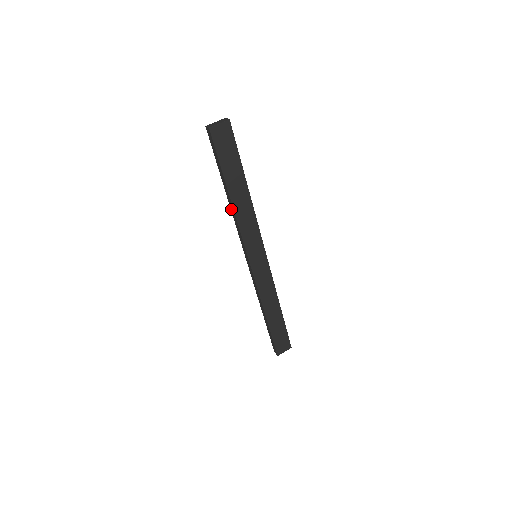
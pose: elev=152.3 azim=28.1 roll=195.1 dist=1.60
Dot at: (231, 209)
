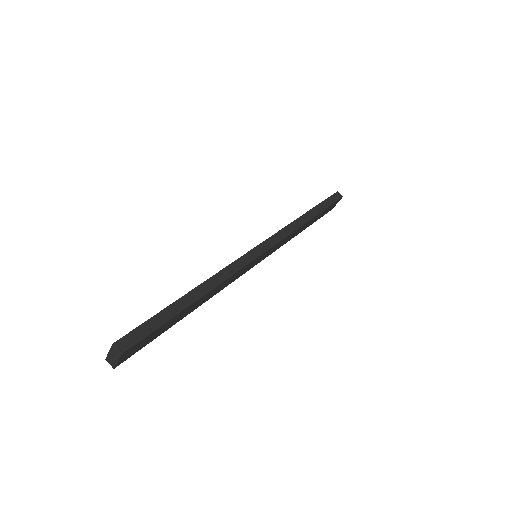
Dot at: occluded
